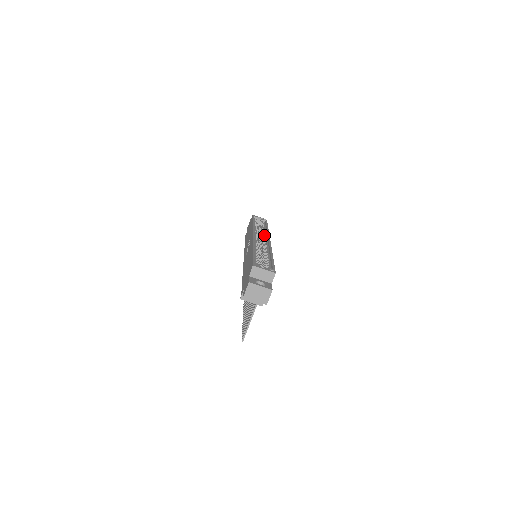
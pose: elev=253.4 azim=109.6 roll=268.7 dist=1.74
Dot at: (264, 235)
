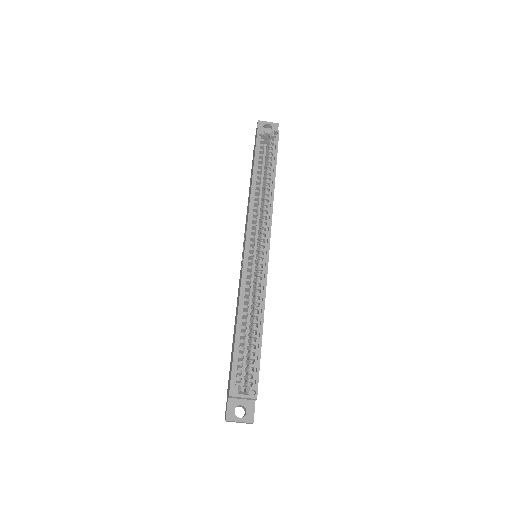
Dot at: (265, 221)
